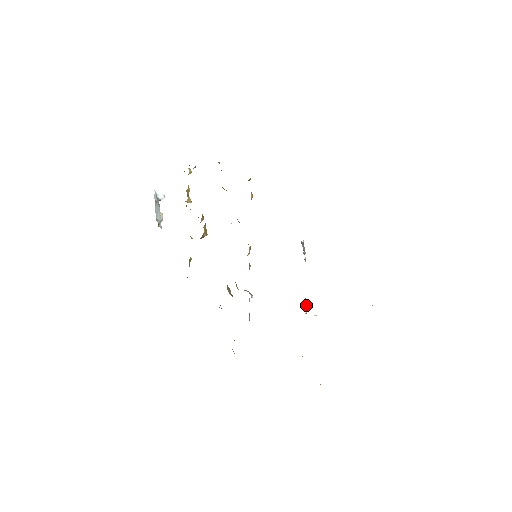
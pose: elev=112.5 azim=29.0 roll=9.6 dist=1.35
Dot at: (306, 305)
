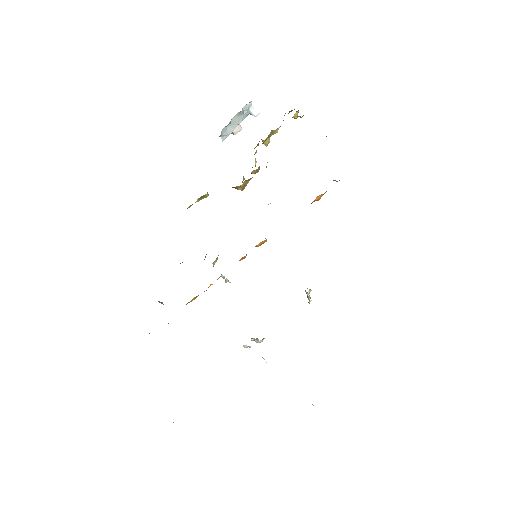
Dot at: (256, 341)
